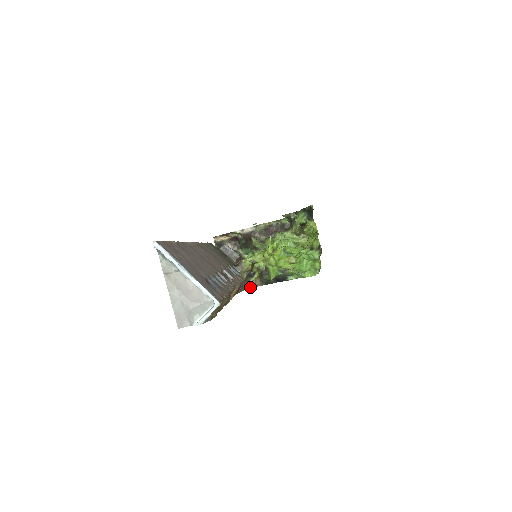
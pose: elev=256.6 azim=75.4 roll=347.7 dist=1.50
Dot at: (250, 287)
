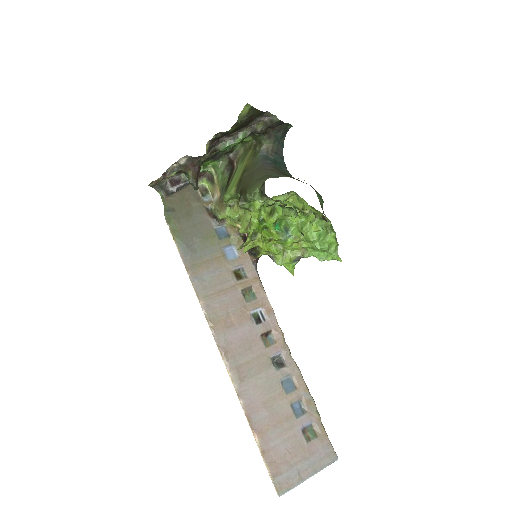
Dot at: occluded
